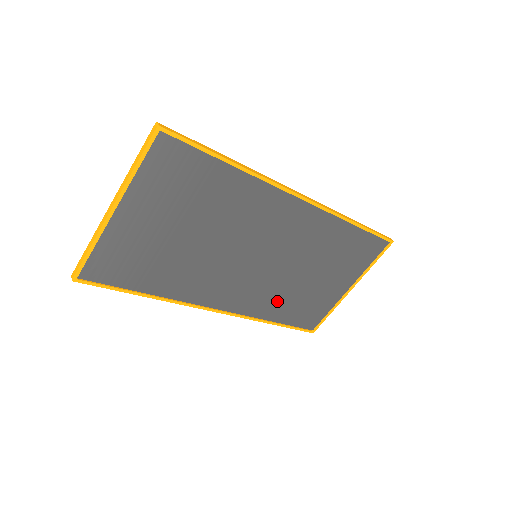
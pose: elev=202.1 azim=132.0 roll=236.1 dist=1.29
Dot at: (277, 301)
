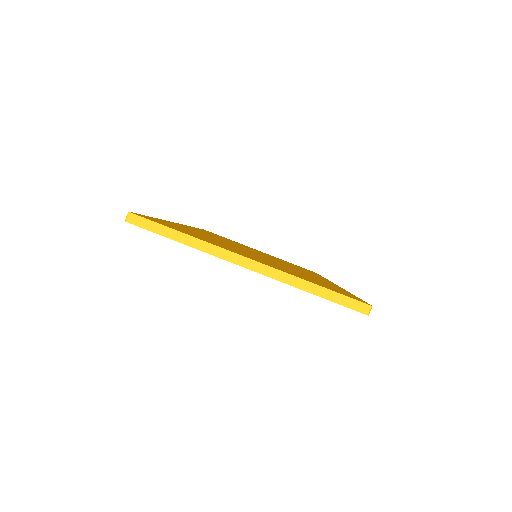
Dot at: occluded
